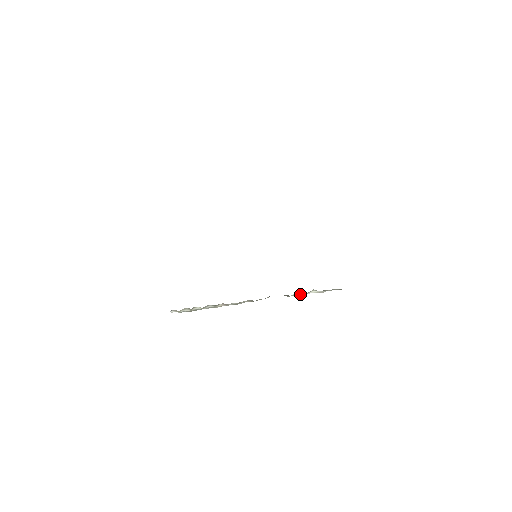
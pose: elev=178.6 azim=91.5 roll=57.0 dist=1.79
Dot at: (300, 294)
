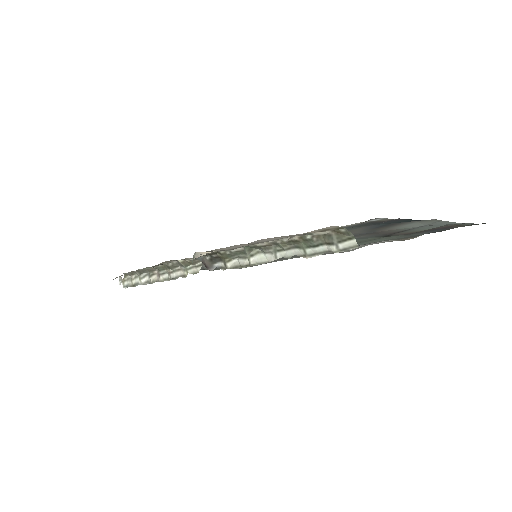
Dot at: (242, 264)
